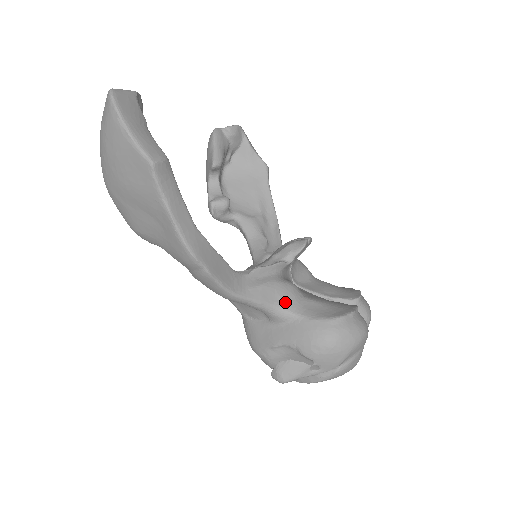
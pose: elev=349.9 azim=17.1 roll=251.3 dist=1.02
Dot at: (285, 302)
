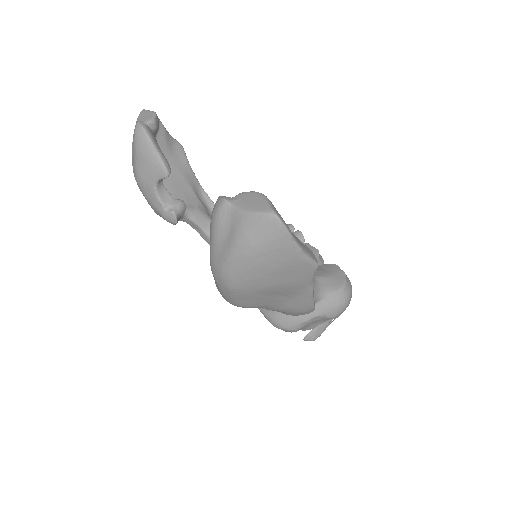
Dot at: (315, 290)
